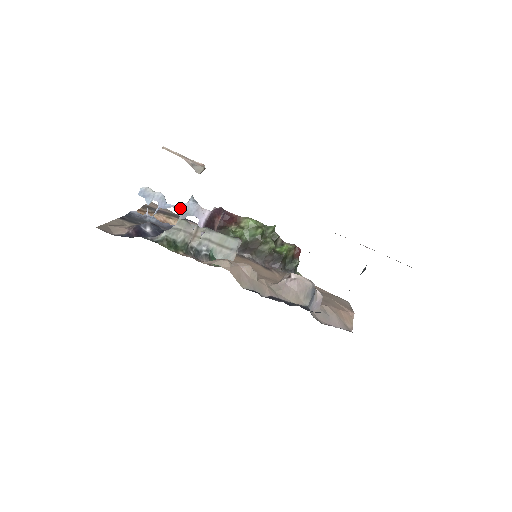
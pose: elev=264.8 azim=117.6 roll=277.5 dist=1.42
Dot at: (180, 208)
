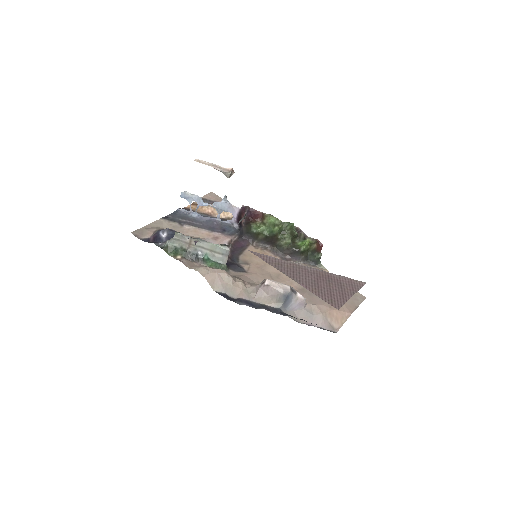
Dot at: (215, 206)
